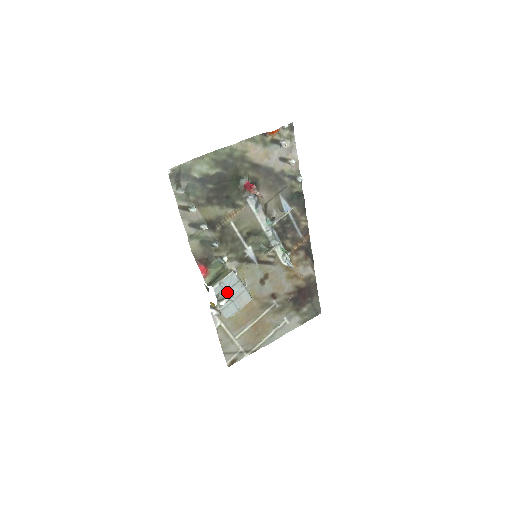
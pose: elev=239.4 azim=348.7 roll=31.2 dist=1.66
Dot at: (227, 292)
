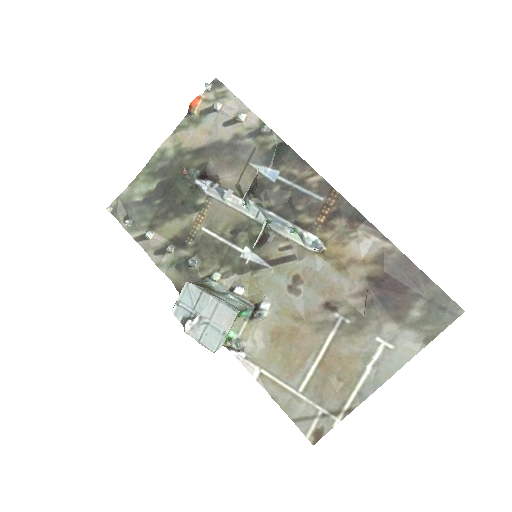
Dot at: (193, 313)
